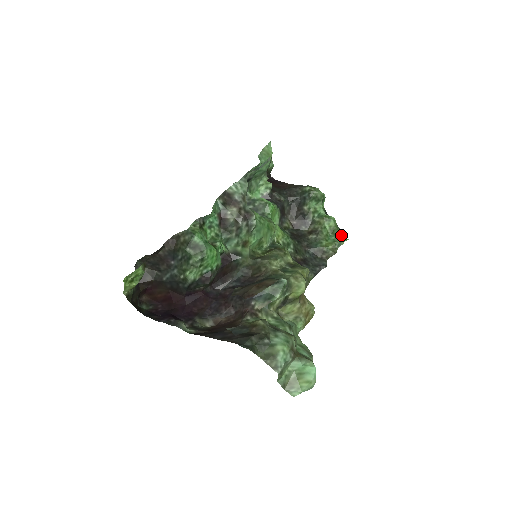
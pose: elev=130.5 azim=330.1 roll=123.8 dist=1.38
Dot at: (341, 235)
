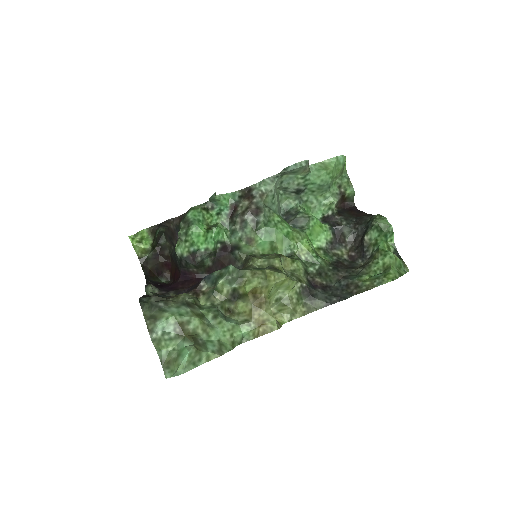
Dot at: (390, 274)
